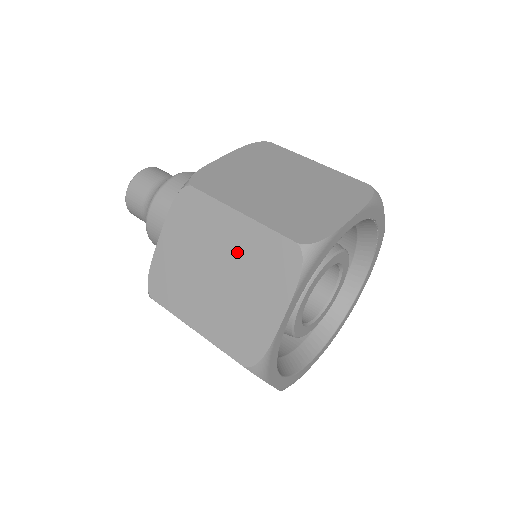
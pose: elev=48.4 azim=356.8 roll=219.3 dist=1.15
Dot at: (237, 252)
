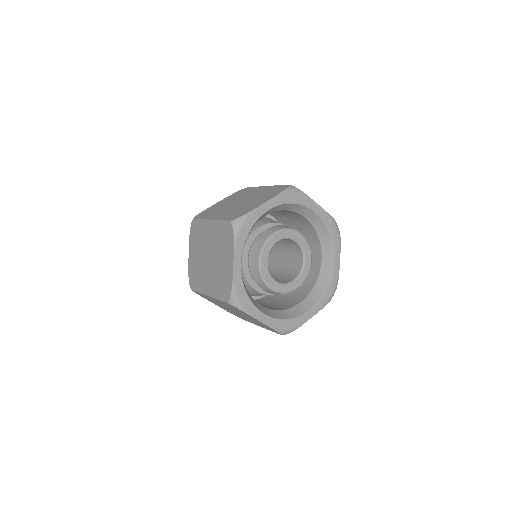
Dot at: (213, 241)
